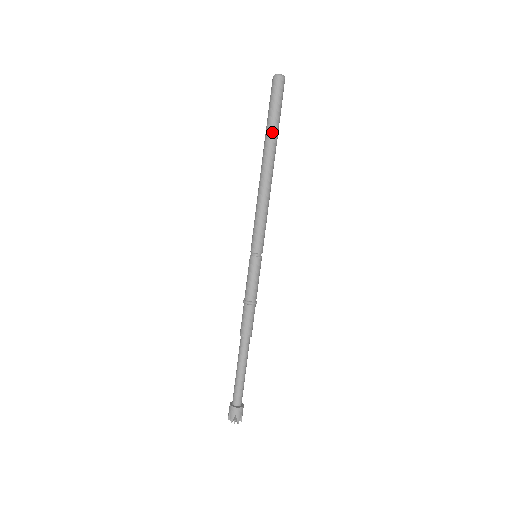
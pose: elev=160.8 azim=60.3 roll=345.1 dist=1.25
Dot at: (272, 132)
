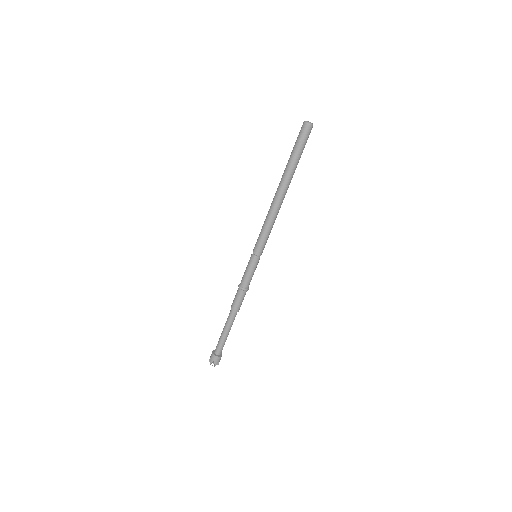
Dot at: (291, 167)
